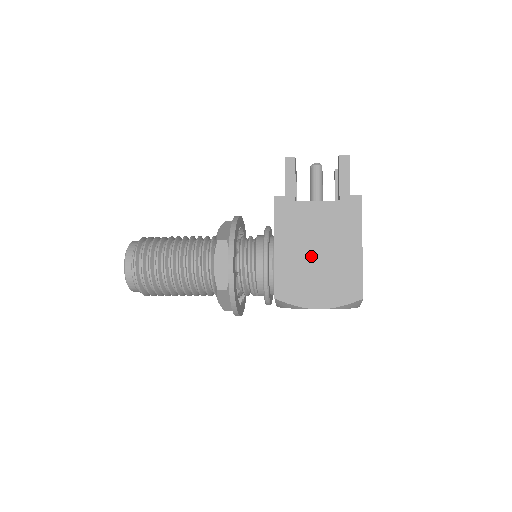
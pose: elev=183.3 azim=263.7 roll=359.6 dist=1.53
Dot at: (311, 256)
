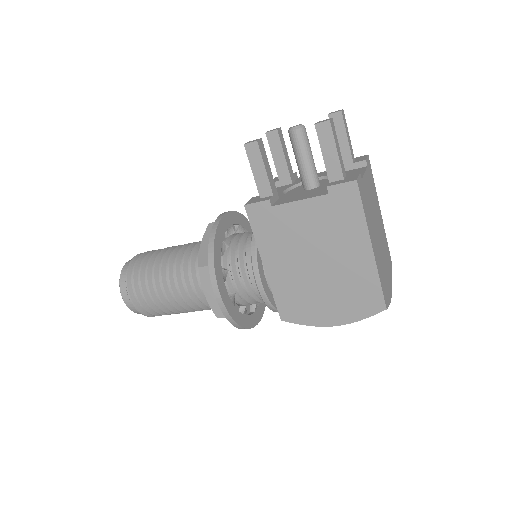
Dot at: (309, 269)
